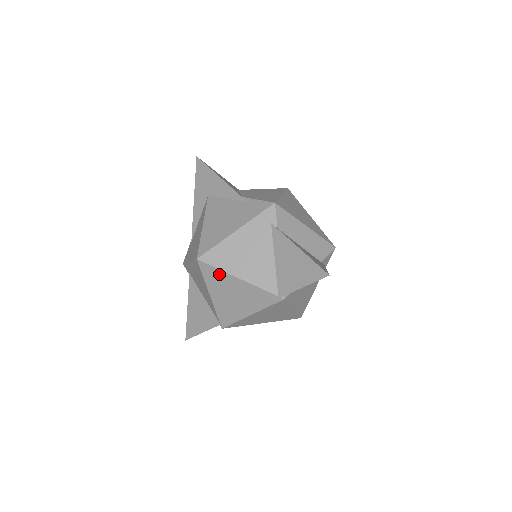
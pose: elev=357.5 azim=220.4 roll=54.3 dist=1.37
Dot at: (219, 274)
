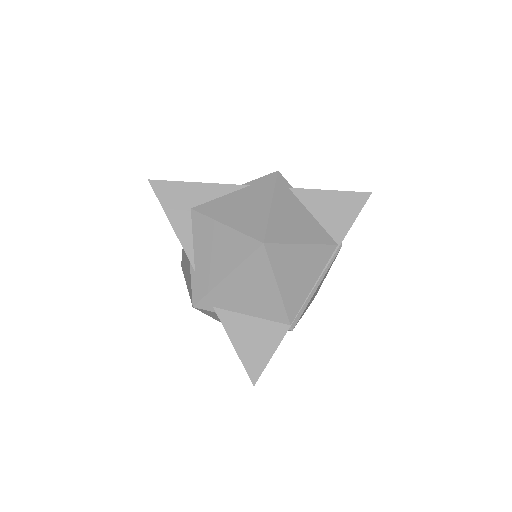
Dot at: (286, 251)
